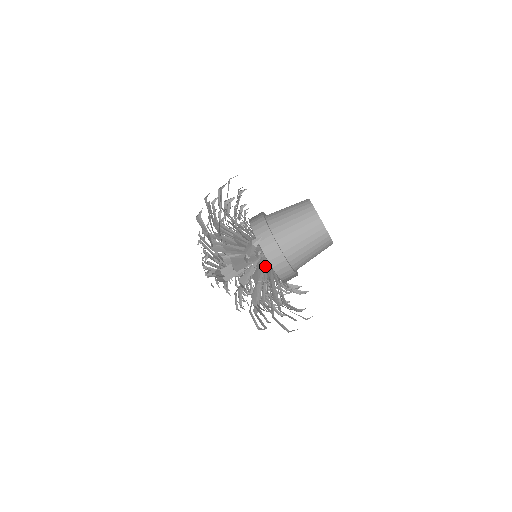
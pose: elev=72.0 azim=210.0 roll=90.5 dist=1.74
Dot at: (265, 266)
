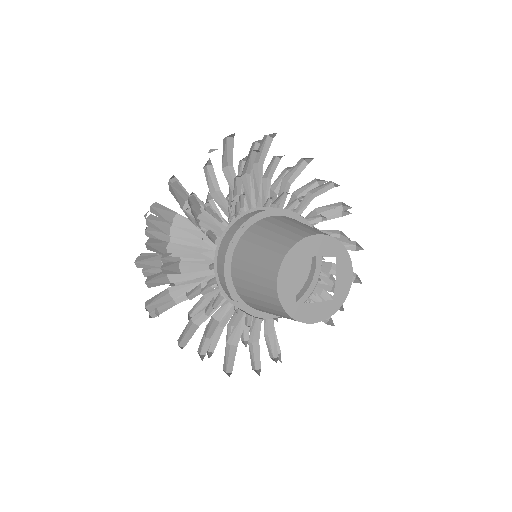
Dot at: (223, 303)
